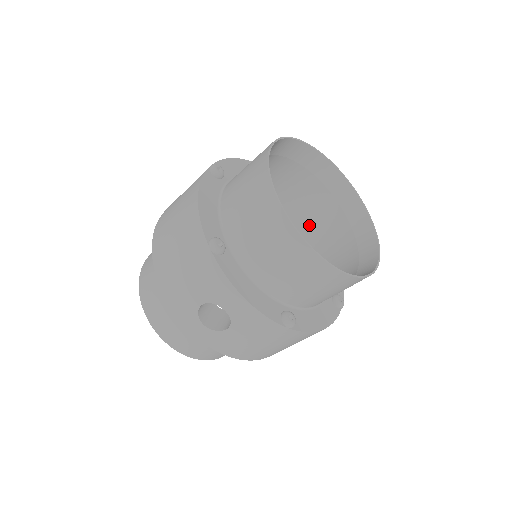
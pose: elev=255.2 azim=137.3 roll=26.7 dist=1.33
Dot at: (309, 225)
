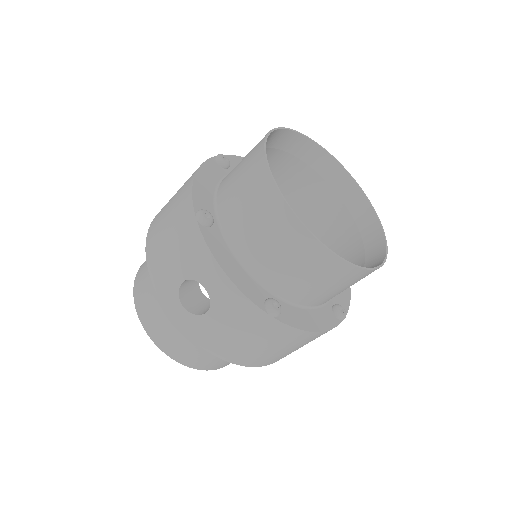
Dot at: (319, 237)
